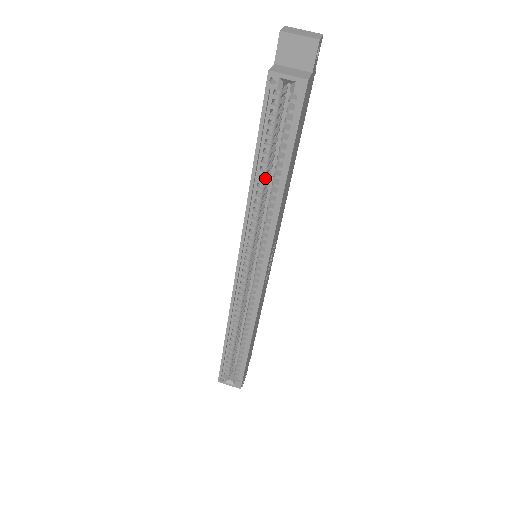
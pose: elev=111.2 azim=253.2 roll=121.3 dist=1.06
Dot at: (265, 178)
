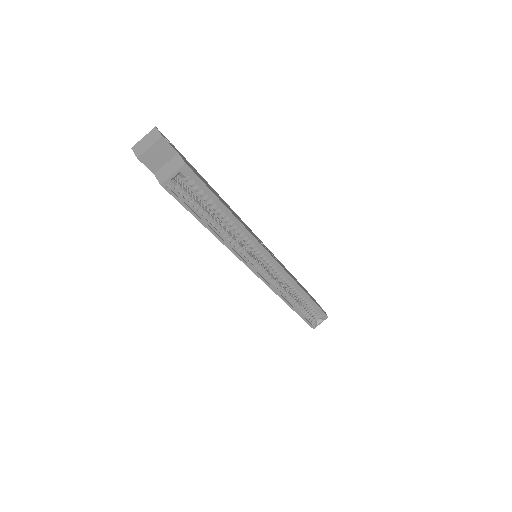
Dot at: (219, 225)
